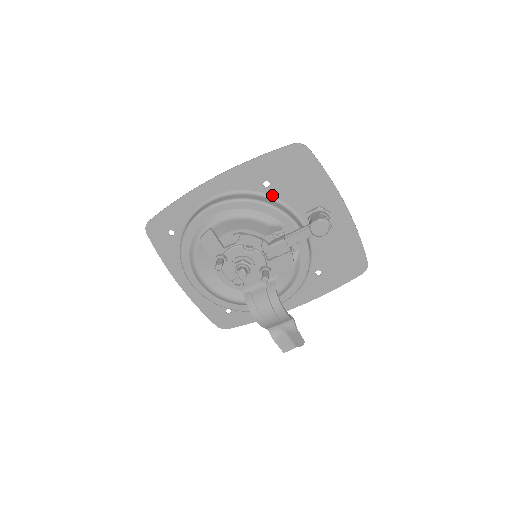
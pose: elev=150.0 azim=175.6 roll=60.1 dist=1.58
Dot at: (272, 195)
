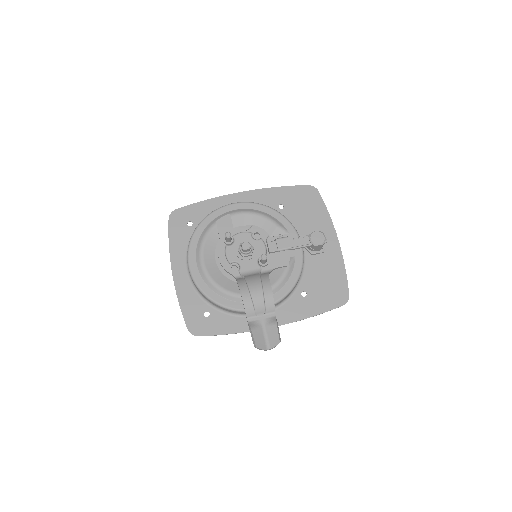
Dot at: occluded
